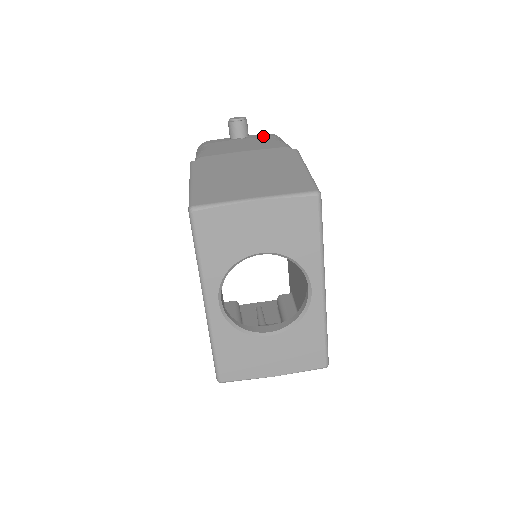
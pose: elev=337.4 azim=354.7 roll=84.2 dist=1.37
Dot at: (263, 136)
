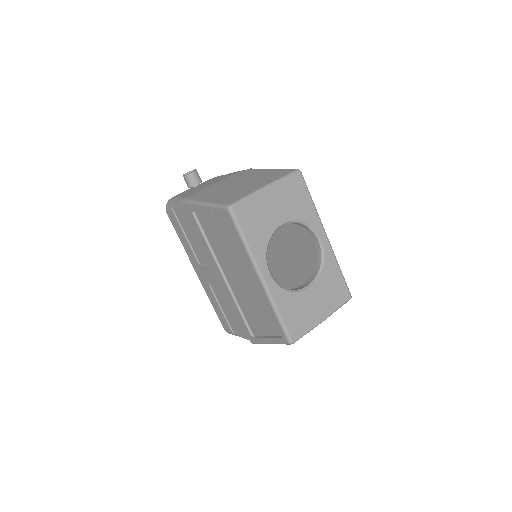
Dot at: (212, 178)
